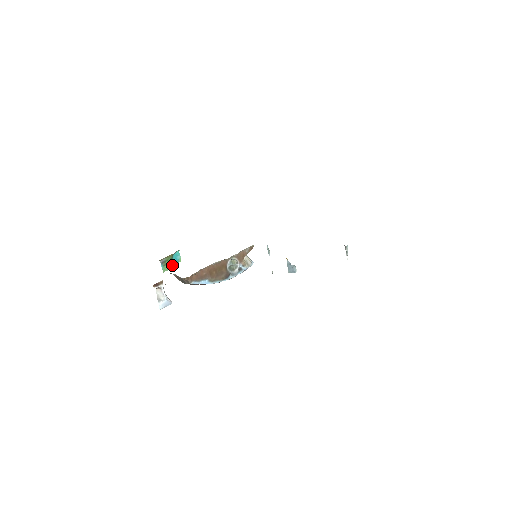
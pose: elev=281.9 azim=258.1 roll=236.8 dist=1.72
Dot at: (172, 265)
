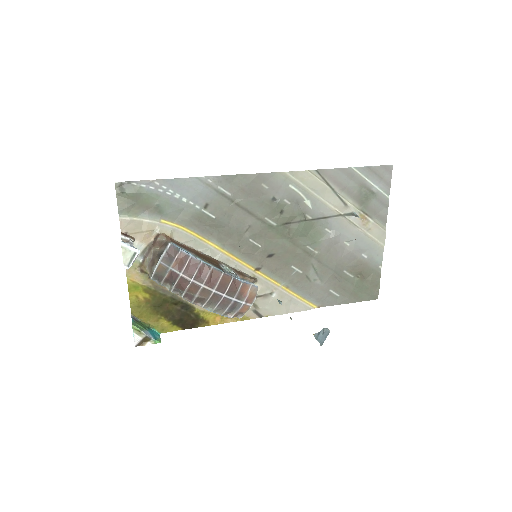
Dot at: (146, 333)
